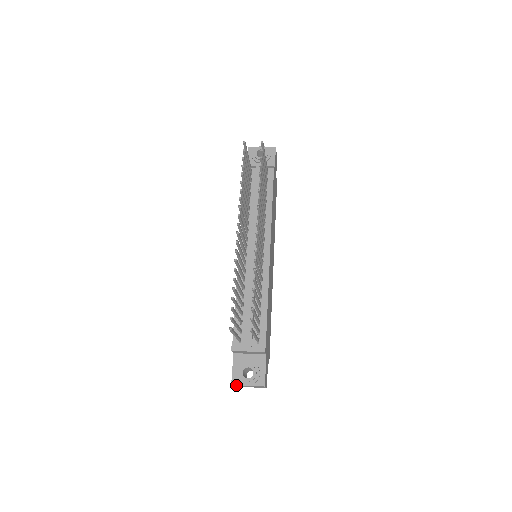
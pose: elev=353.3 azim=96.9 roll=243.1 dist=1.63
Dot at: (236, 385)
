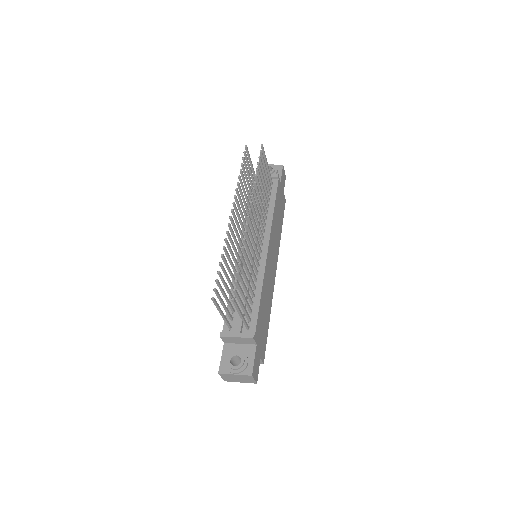
Dot at: (224, 375)
